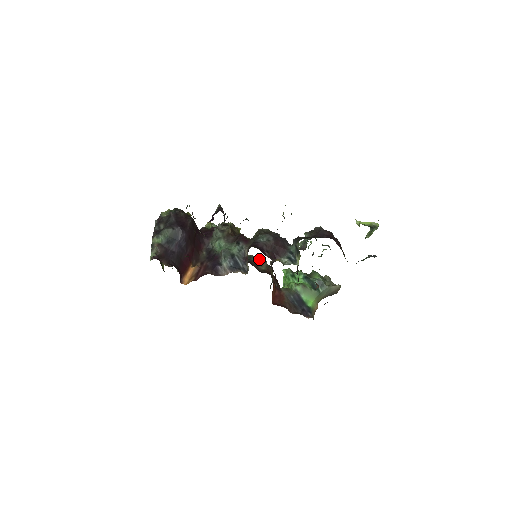
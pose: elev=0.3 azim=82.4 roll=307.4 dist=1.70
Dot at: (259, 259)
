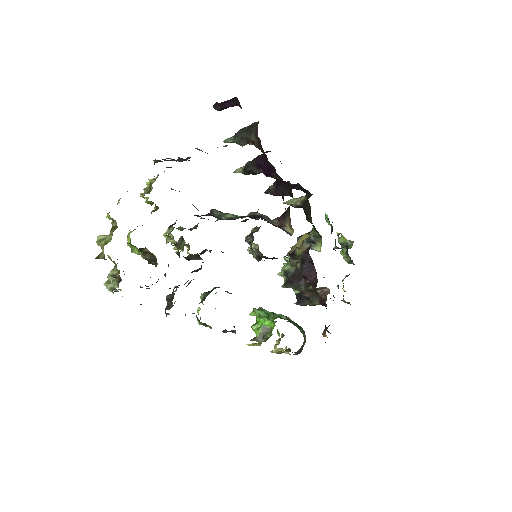
Dot at: (226, 291)
